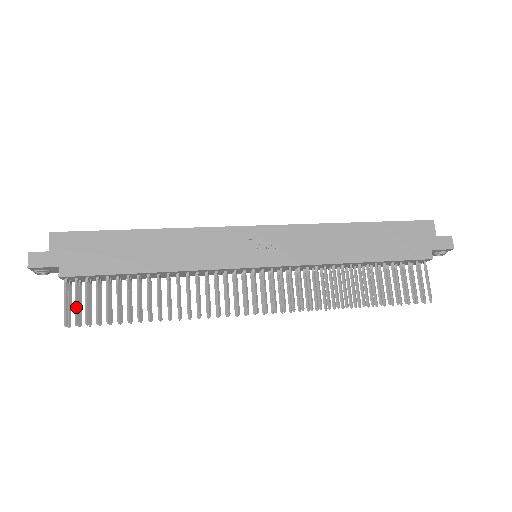
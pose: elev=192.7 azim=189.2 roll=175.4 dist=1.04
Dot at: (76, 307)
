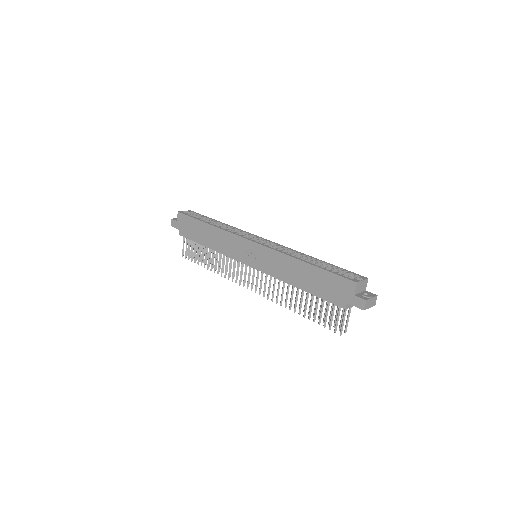
Dot at: occluded
